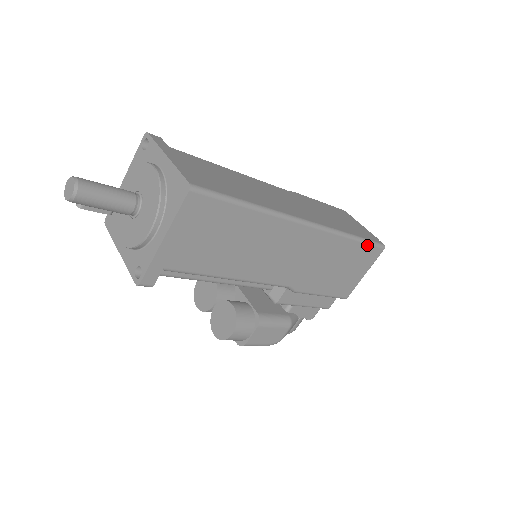
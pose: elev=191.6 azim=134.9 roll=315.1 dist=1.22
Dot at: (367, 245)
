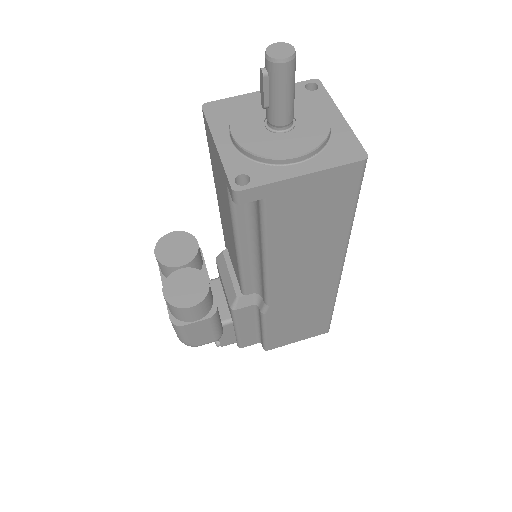
Dot at: (329, 320)
